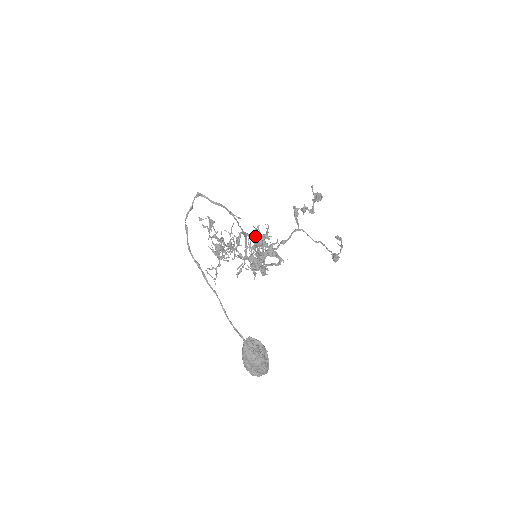
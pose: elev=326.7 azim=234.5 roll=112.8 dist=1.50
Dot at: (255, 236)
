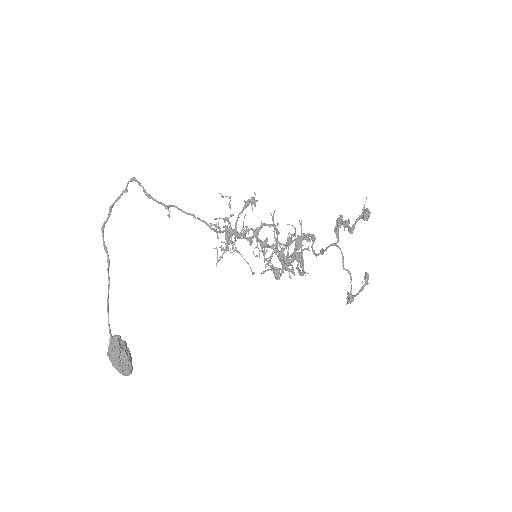
Dot at: occluded
